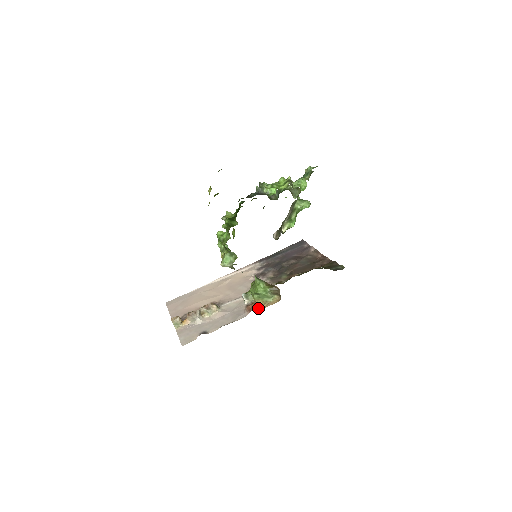
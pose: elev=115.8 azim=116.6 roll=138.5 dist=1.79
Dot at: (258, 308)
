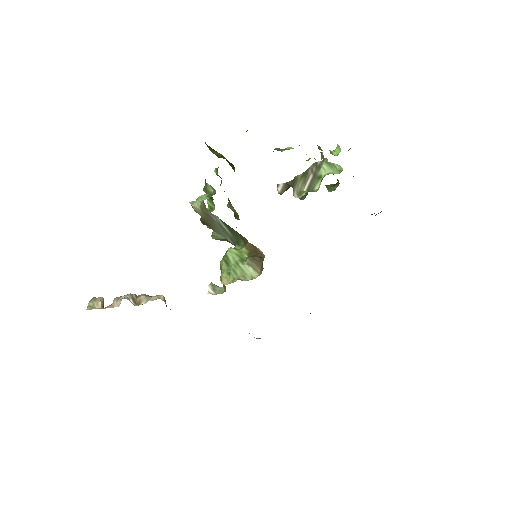
Dot at: occluded
